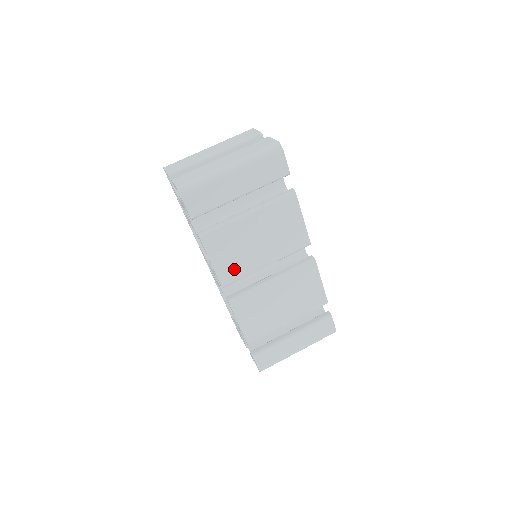
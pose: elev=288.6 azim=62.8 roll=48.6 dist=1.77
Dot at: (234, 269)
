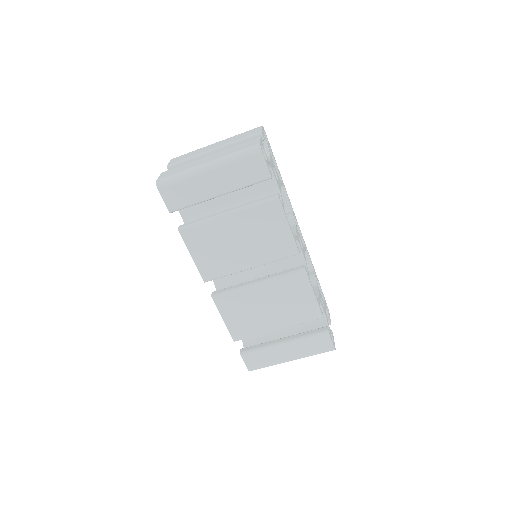
Dot at: (215, 266)
